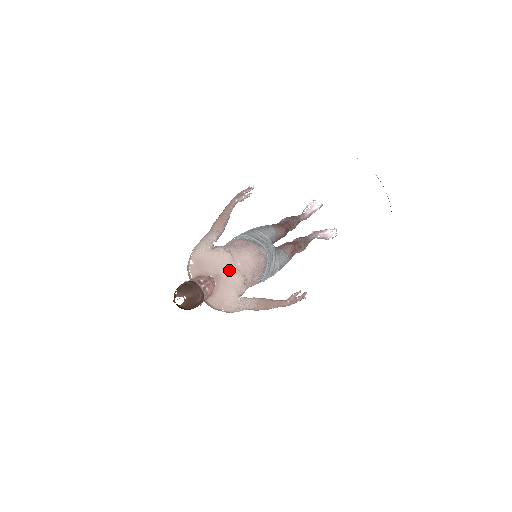
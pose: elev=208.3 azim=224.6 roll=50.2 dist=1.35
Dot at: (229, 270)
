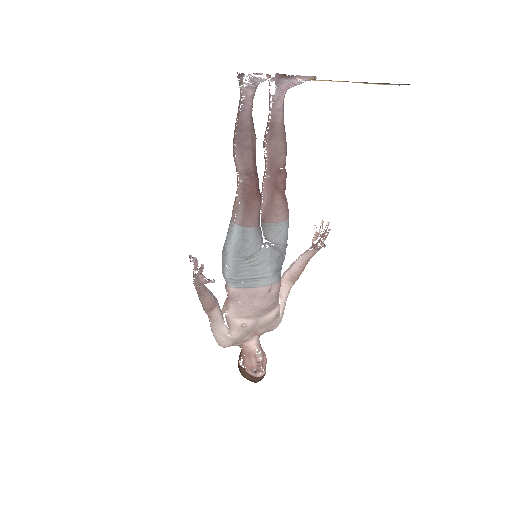
Dot at: (258, 325)
